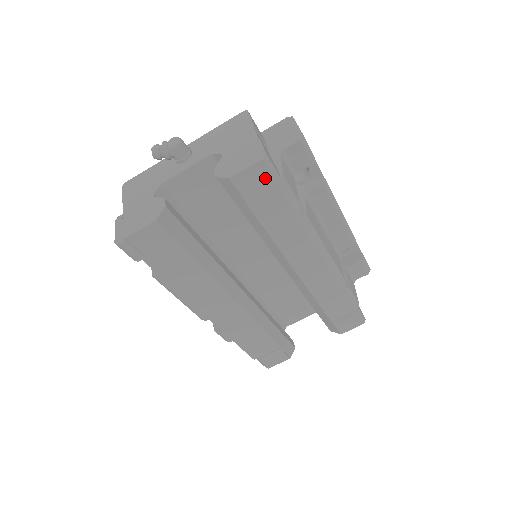
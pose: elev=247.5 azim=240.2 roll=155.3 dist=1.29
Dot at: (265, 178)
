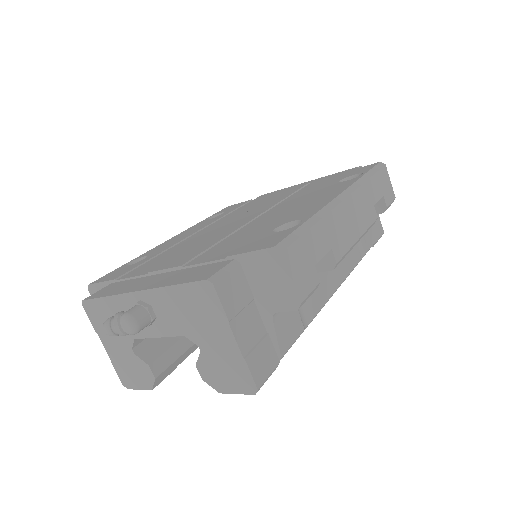
Dot at: occluded
